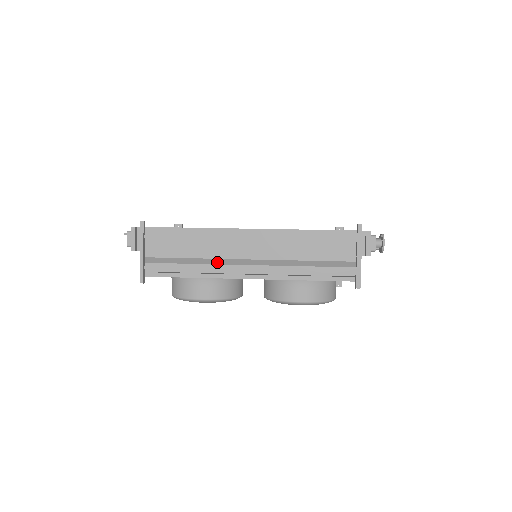
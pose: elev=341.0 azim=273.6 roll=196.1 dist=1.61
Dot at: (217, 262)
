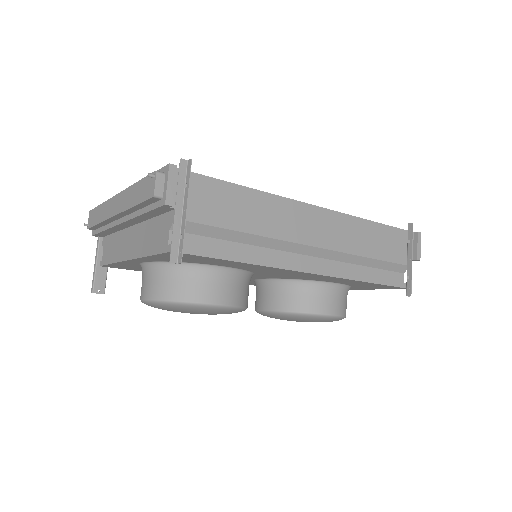
Dot at: (275, 245)
